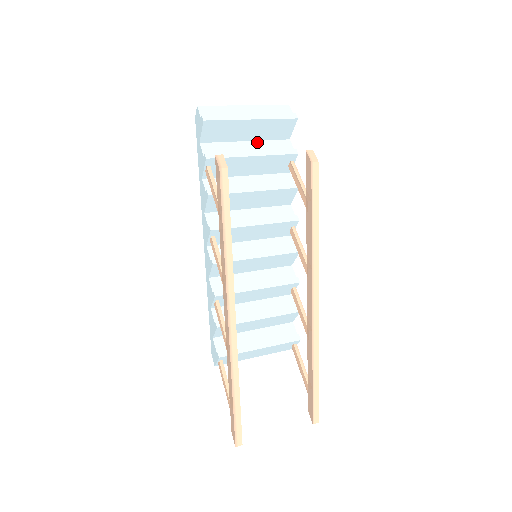
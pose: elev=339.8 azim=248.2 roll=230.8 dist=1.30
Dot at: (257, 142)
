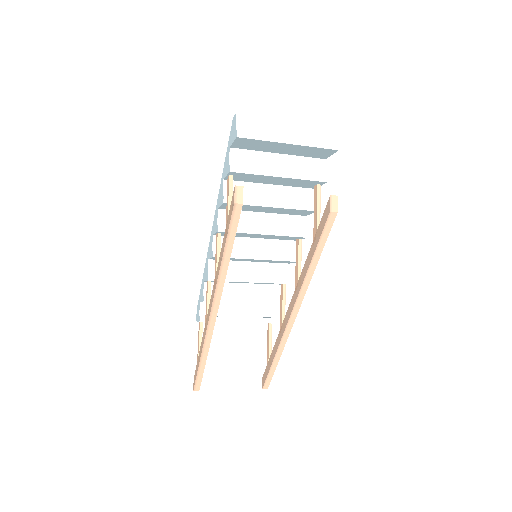
Dot at: (290, 157)
